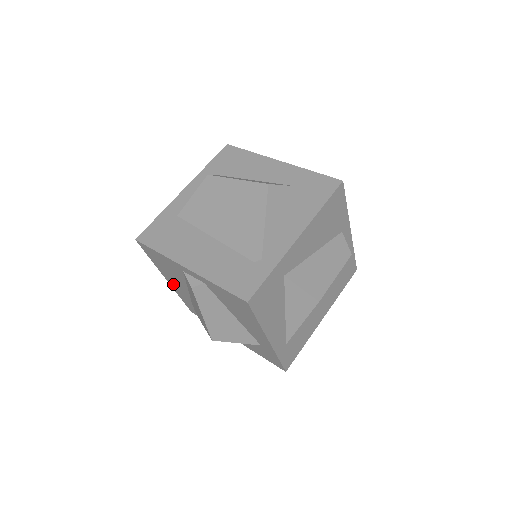
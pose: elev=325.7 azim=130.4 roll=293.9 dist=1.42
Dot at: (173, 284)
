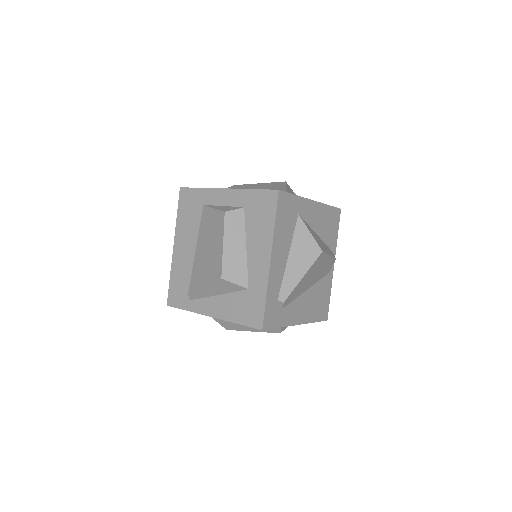
Dot at: occluded
